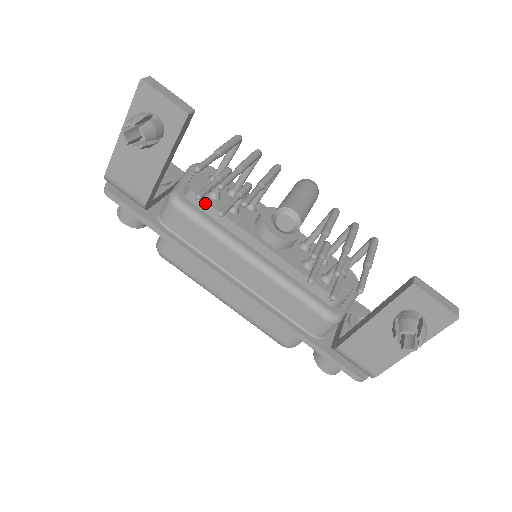
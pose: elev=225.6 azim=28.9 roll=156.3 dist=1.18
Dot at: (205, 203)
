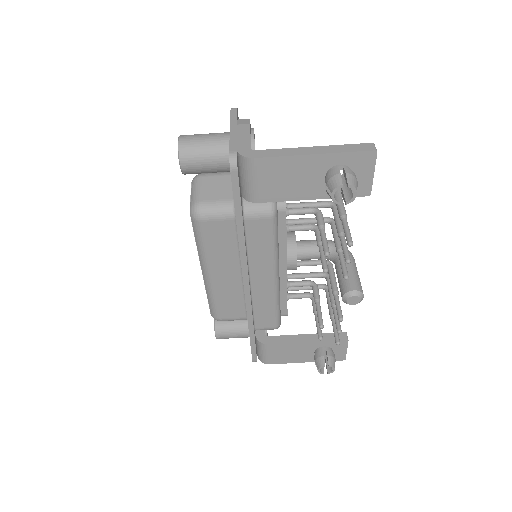
Dot at: (285, 222)
